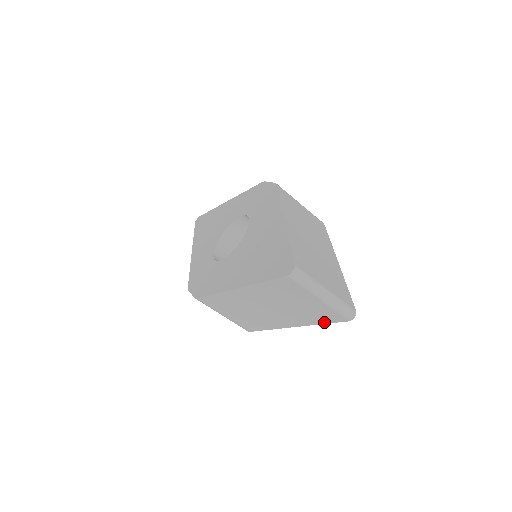
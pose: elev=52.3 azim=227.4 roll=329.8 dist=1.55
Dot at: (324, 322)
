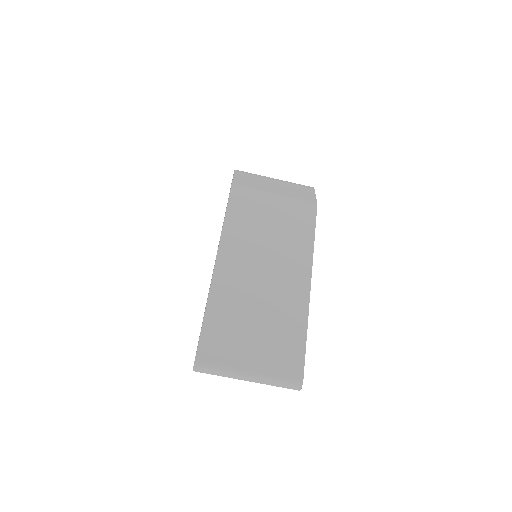
Dot at: occluded
